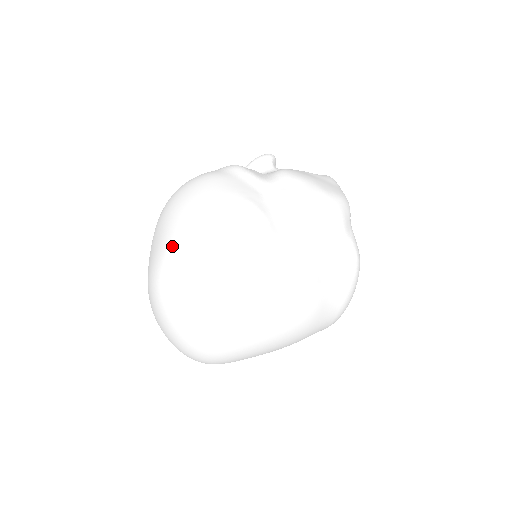
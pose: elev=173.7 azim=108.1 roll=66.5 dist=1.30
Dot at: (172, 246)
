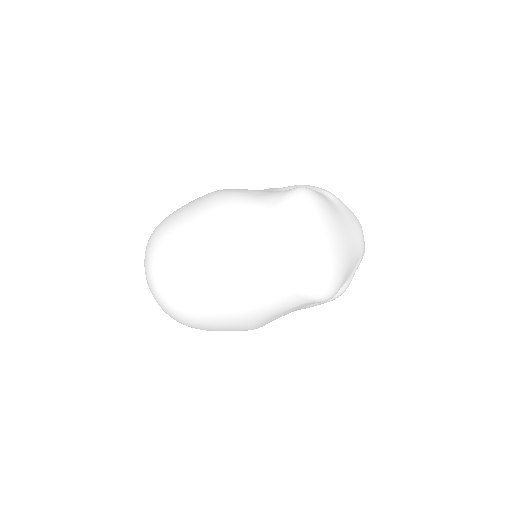
Dot at: occluded
